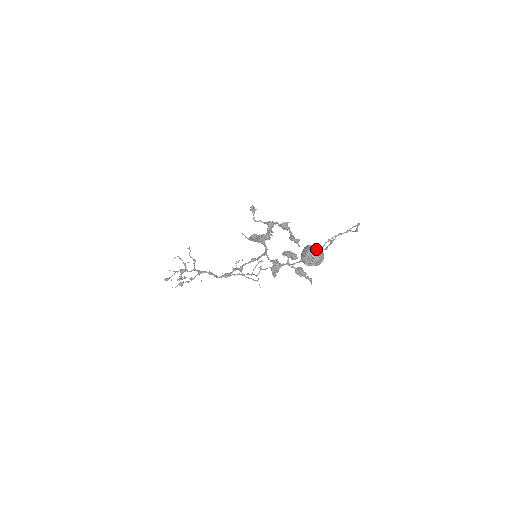
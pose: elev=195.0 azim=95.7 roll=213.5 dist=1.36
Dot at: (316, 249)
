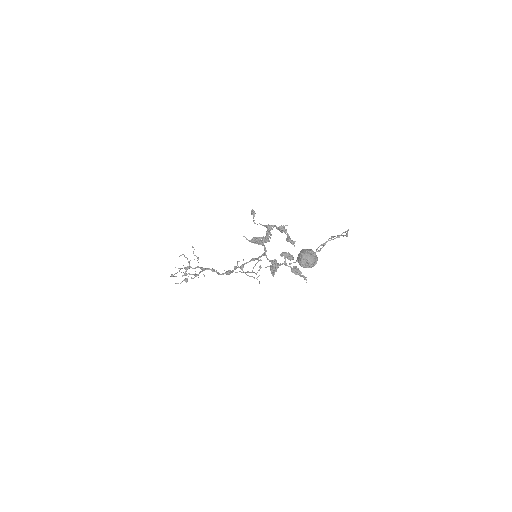
Dot at: (310, 253)
